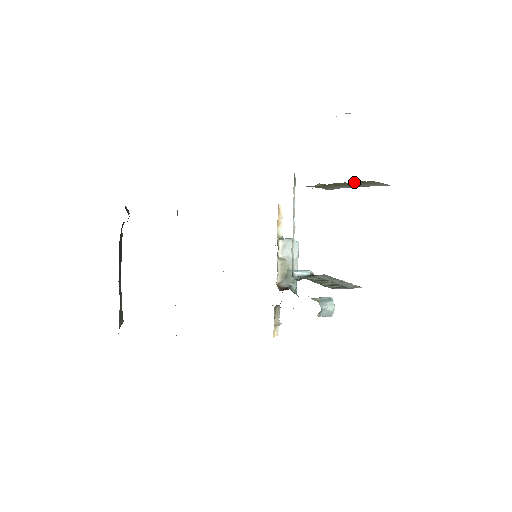
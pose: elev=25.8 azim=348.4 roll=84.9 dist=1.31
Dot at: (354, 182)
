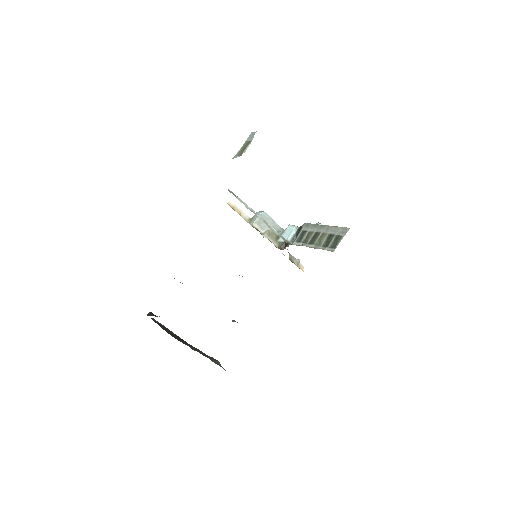
Dot at: occluded
